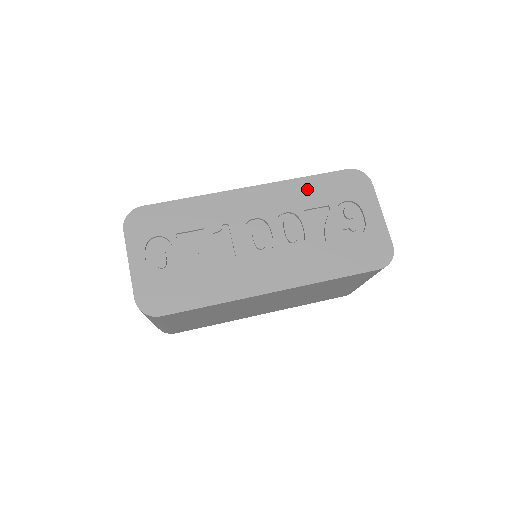
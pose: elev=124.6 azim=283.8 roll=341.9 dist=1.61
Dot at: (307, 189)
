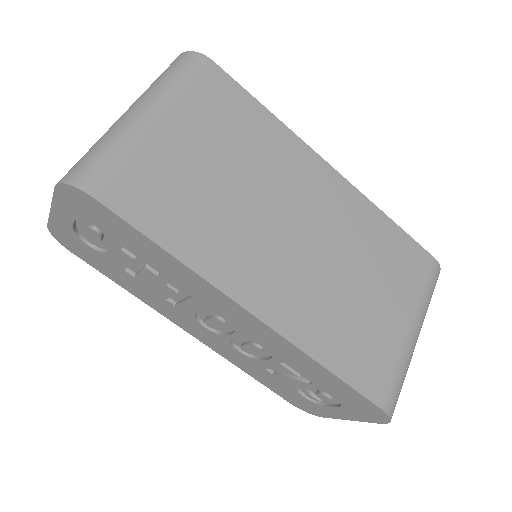
Dot at: (313, 370)
